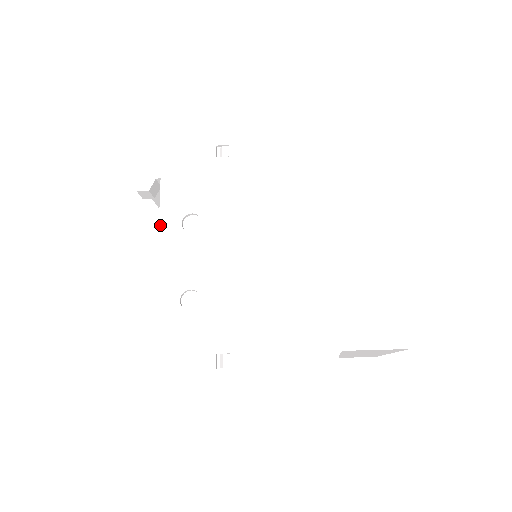
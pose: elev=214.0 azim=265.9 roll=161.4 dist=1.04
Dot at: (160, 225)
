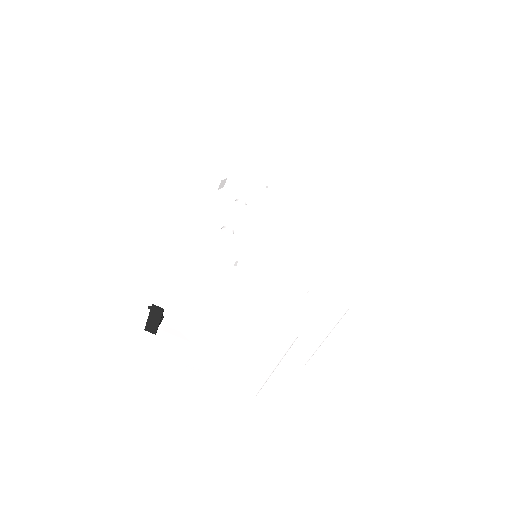
Dot at: (222, 195)
